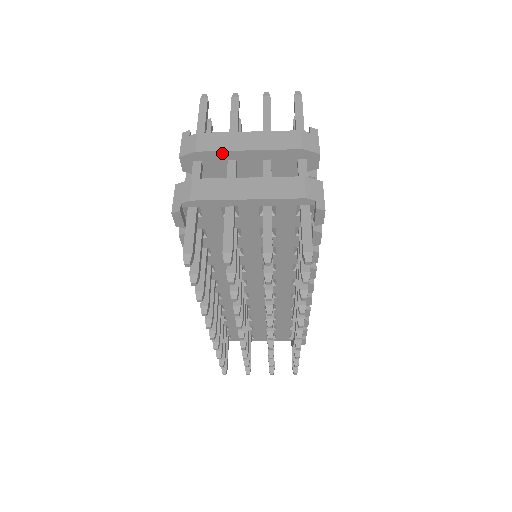
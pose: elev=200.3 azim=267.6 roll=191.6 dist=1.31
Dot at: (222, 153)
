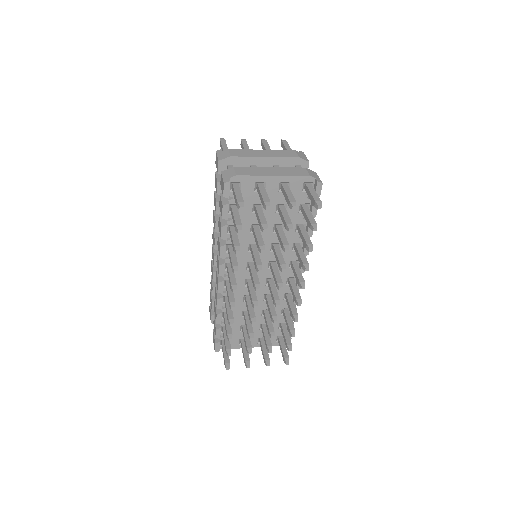
Dot at: (248, 158)
